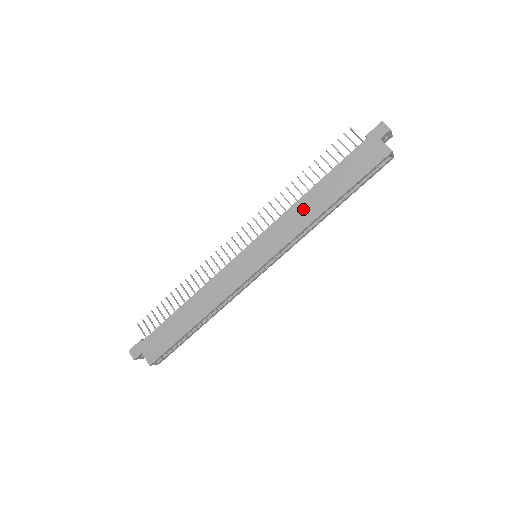
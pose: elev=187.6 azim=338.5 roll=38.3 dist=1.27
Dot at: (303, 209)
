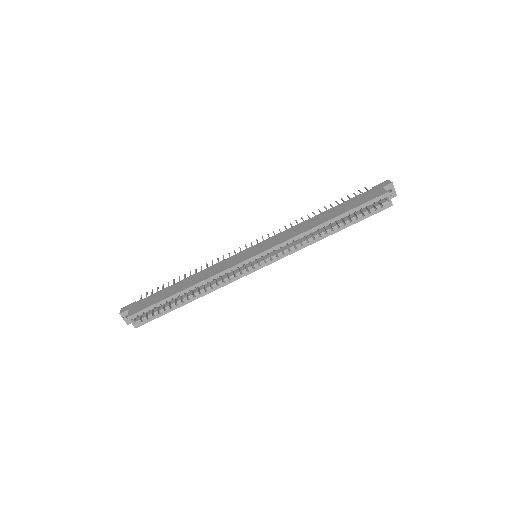
Dot at: (306, 224)
